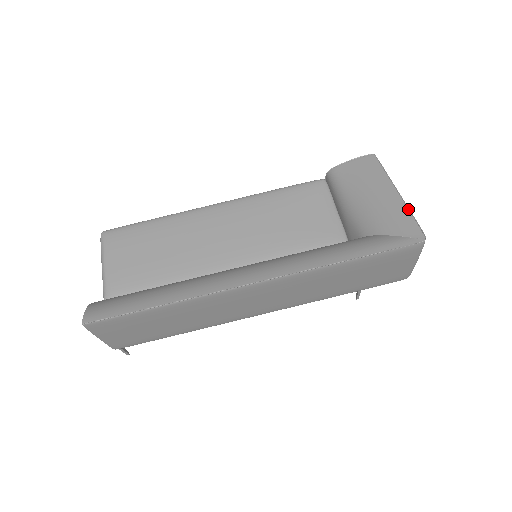
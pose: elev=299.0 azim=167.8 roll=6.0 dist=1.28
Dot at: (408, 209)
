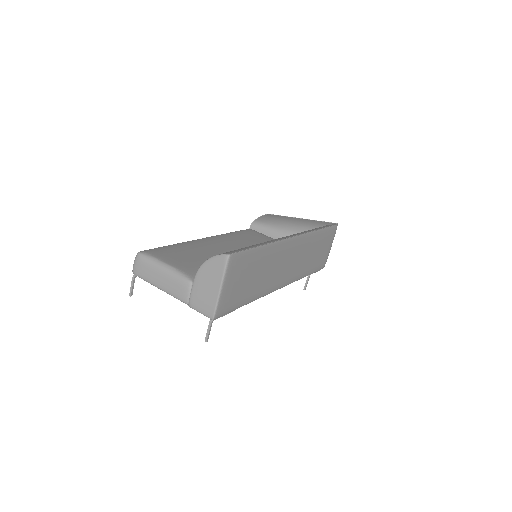
Dot at: (315, 220)
